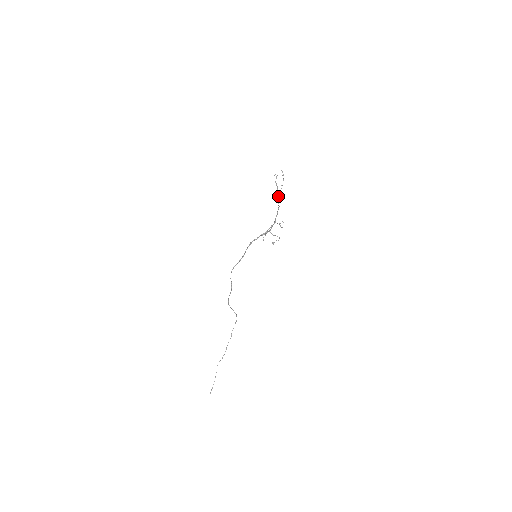
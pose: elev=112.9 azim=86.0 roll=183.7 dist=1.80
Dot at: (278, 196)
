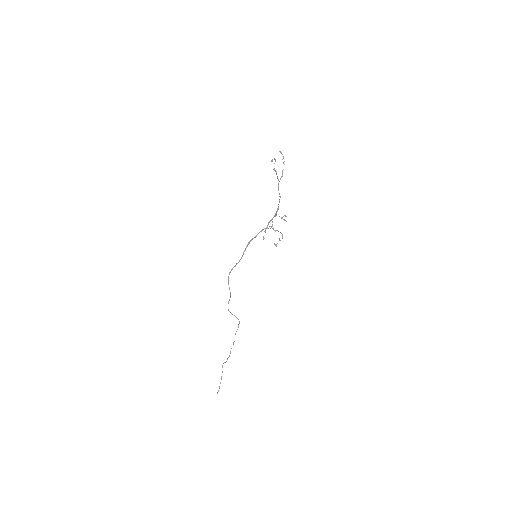
Dot at: (278, 185)
